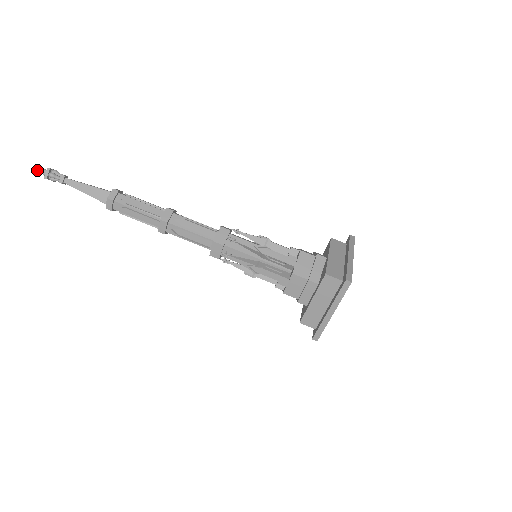
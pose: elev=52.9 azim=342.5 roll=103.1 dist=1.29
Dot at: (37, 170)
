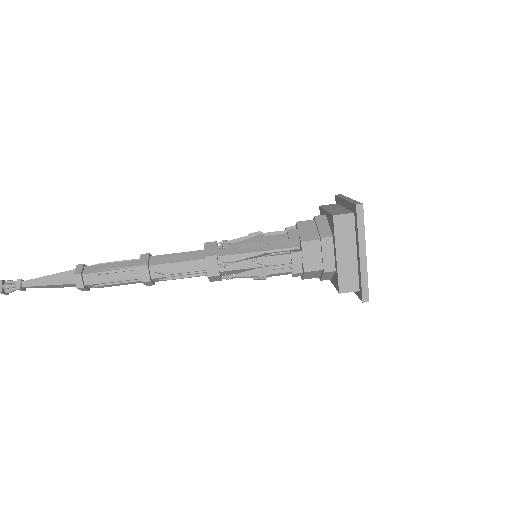
Dot at: out of frame
